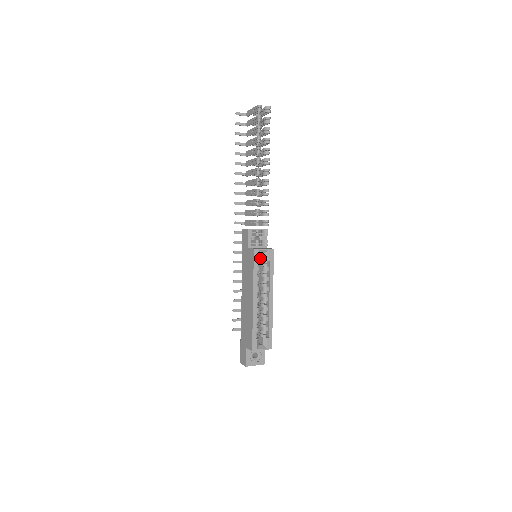
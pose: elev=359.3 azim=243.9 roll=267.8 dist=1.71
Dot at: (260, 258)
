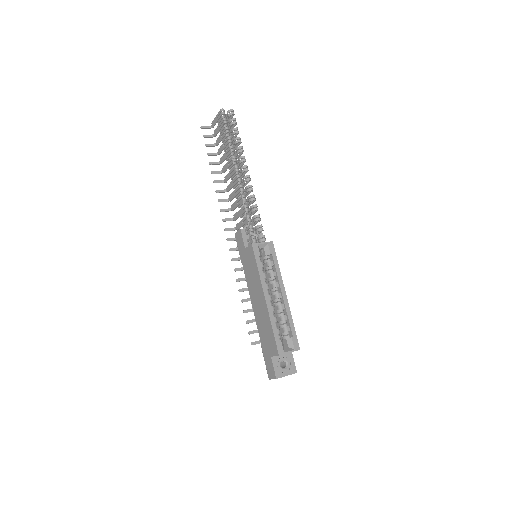
Dot at: occluded
